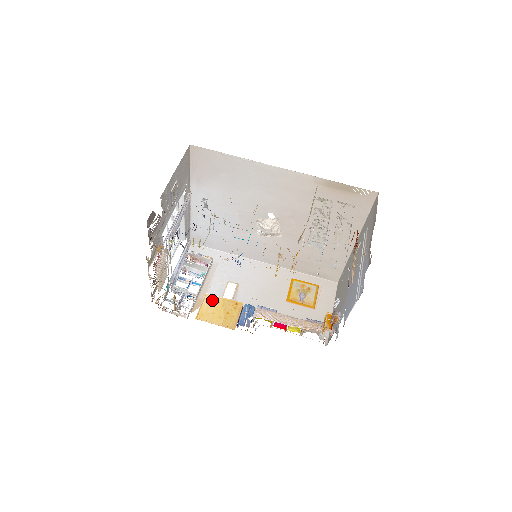
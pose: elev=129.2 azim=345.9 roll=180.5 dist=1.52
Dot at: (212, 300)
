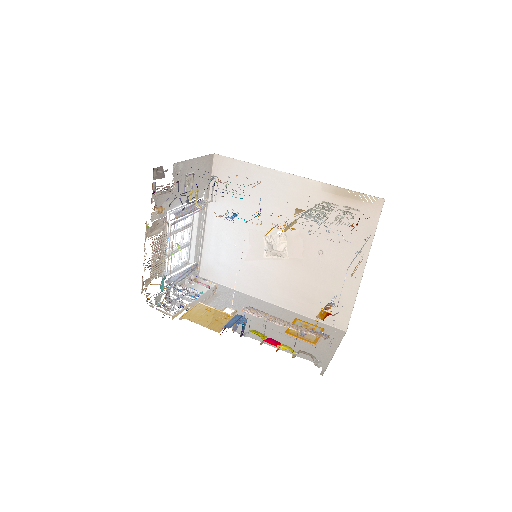
Dot at: (204, 308)
